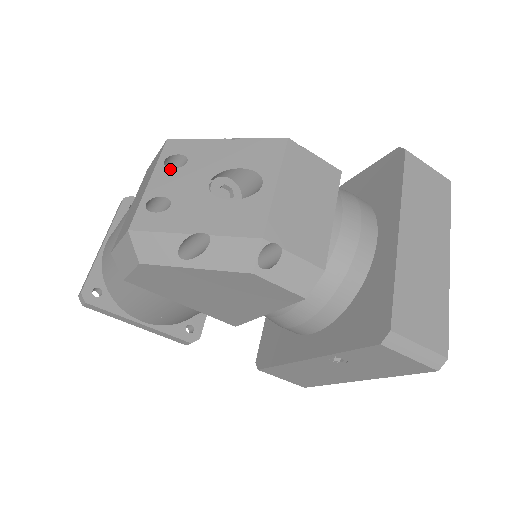
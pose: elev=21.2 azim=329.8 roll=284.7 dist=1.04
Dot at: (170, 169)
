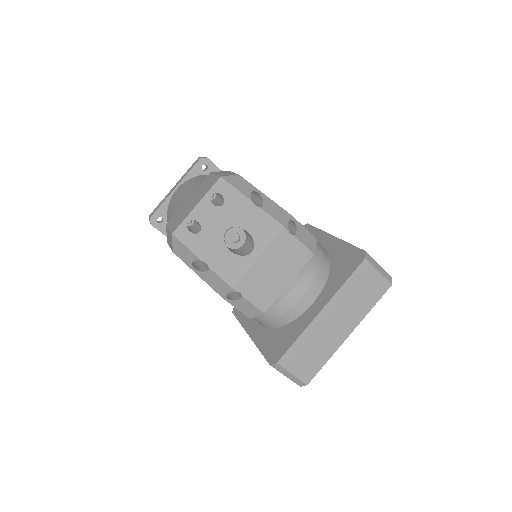
Dot at: (211, 204)
